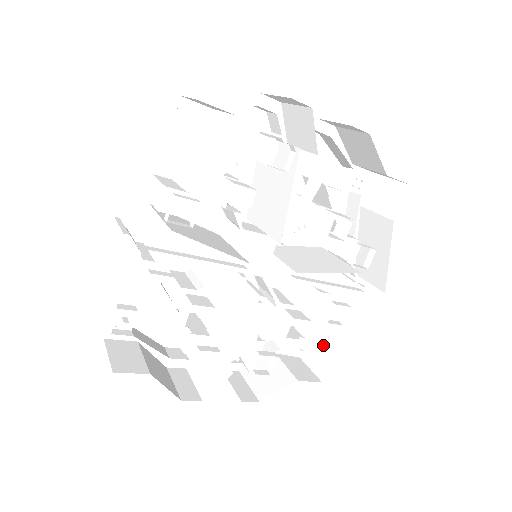
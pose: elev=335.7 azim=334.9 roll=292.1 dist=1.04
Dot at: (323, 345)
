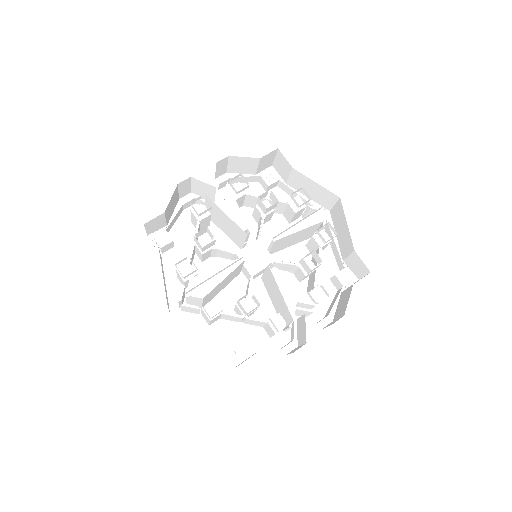
Dot at: (351, 257)
